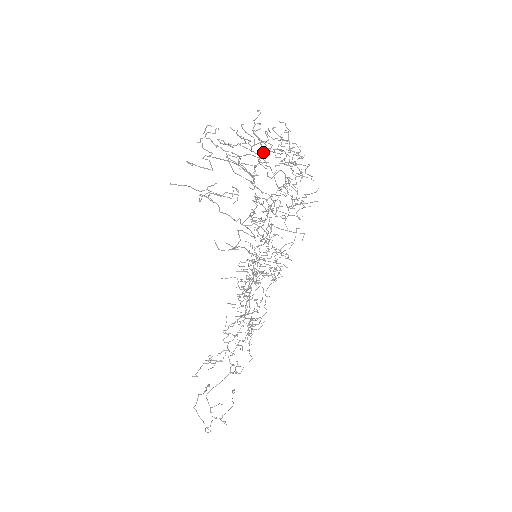
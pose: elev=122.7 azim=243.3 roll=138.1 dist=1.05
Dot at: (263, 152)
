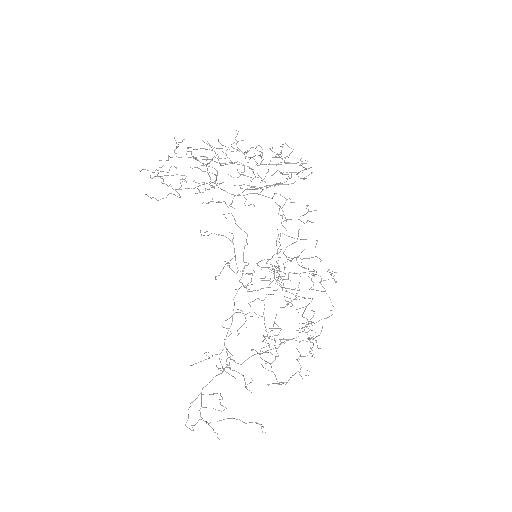
Dot at: (248, 162)
